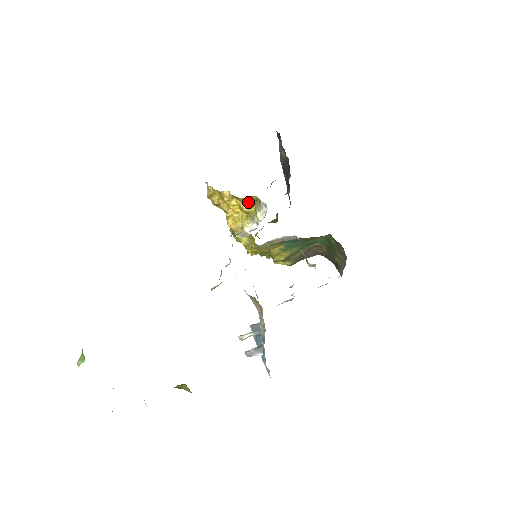
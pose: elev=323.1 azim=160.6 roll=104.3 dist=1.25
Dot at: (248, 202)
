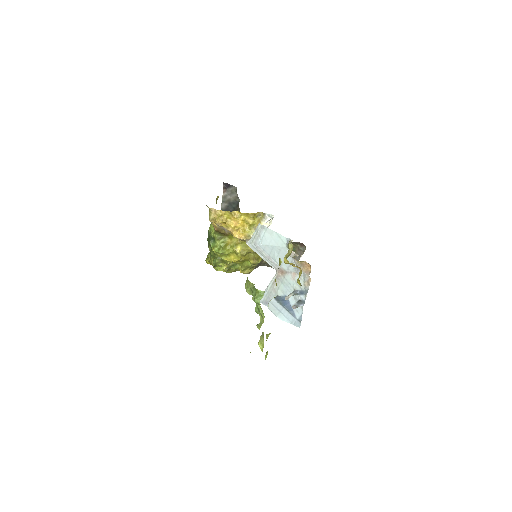
Dot at: (253, 217)
